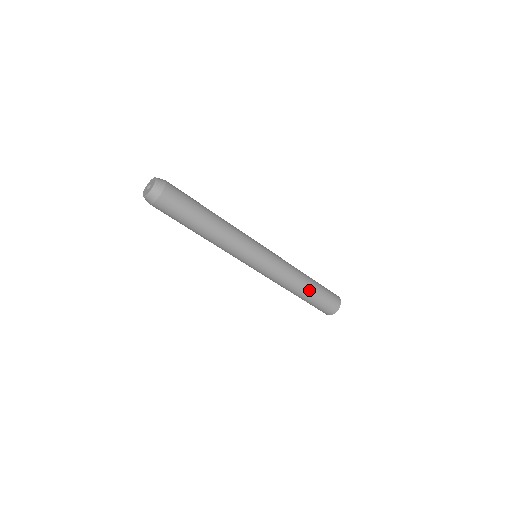
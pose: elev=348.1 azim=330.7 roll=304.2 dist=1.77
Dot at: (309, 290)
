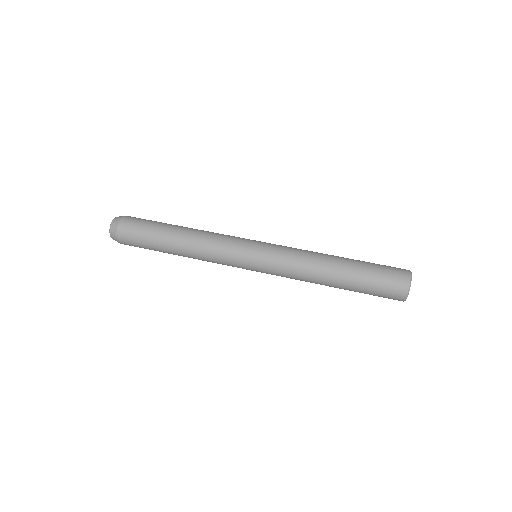
Dot at: (340, 283)
